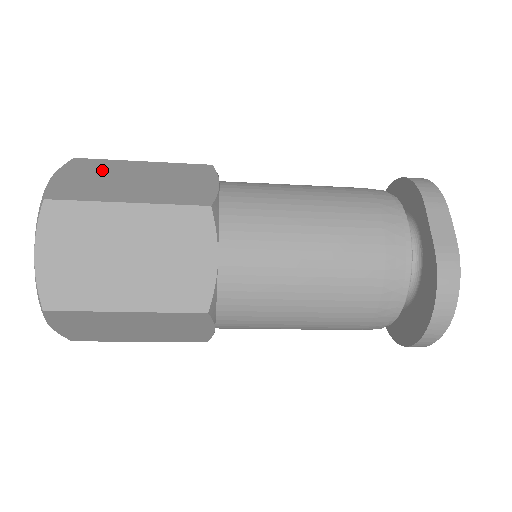
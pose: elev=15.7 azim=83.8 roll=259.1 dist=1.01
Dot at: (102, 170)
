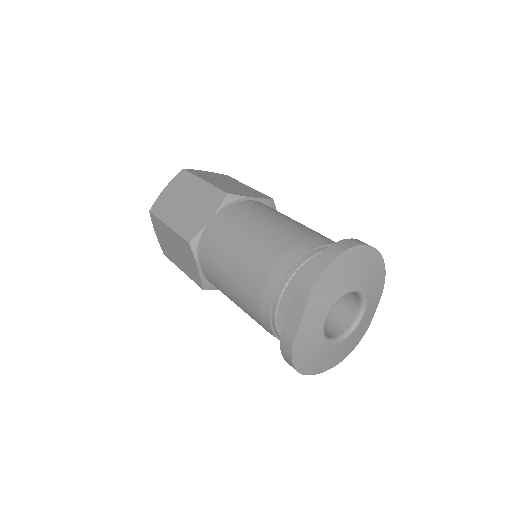
Dot at: (182, 187)
